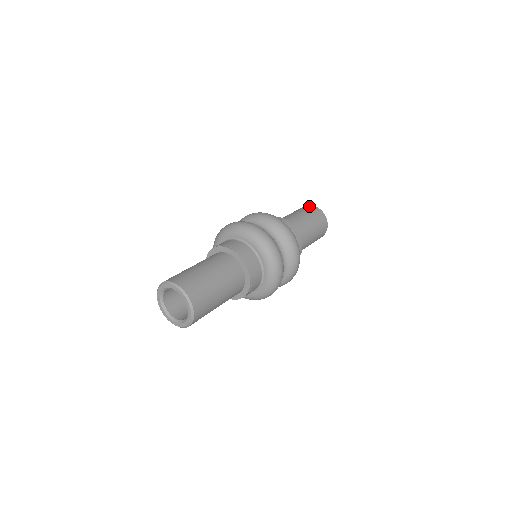
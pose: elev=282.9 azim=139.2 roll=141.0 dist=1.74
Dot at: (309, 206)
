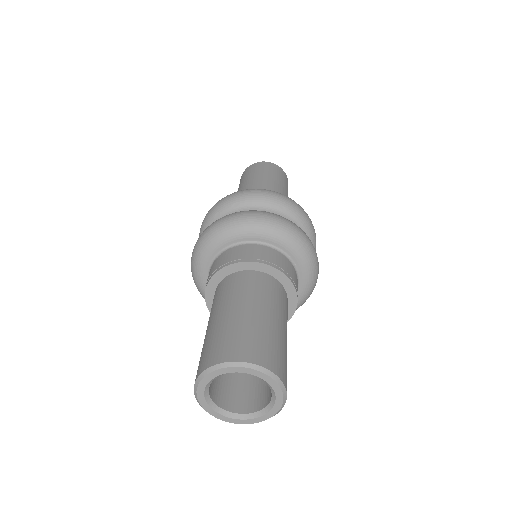
Dot at: (247, 169)
